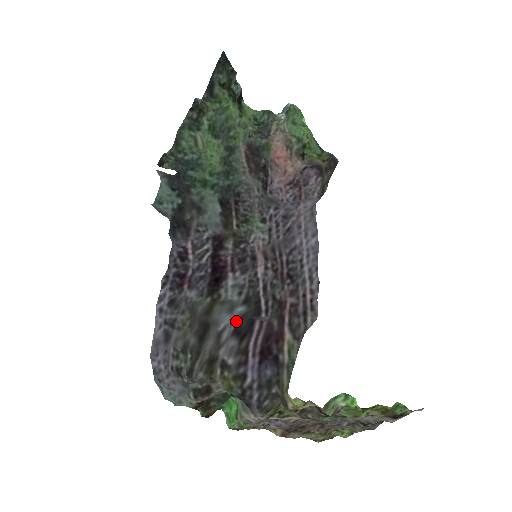
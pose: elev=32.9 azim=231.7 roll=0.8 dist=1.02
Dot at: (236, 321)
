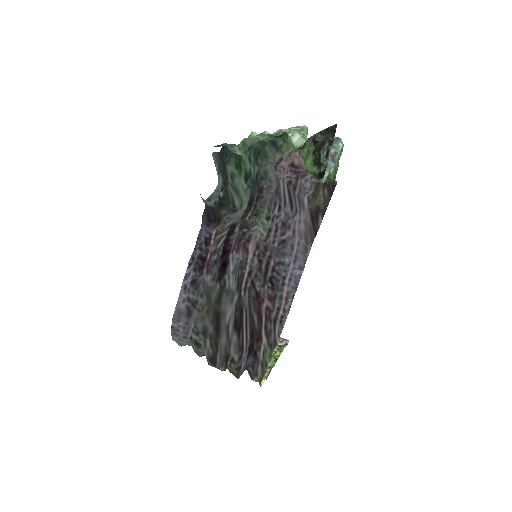
Dot at: (234, 312)
